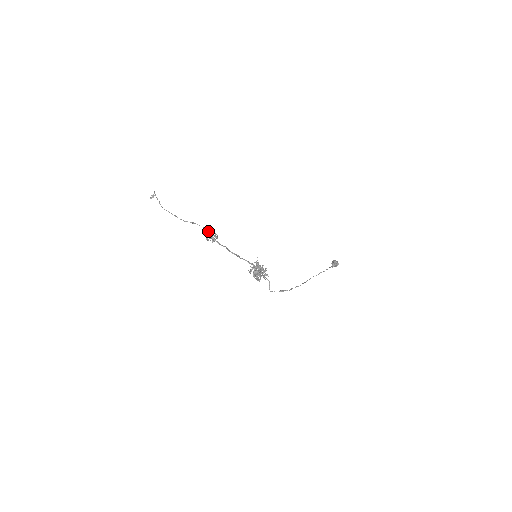
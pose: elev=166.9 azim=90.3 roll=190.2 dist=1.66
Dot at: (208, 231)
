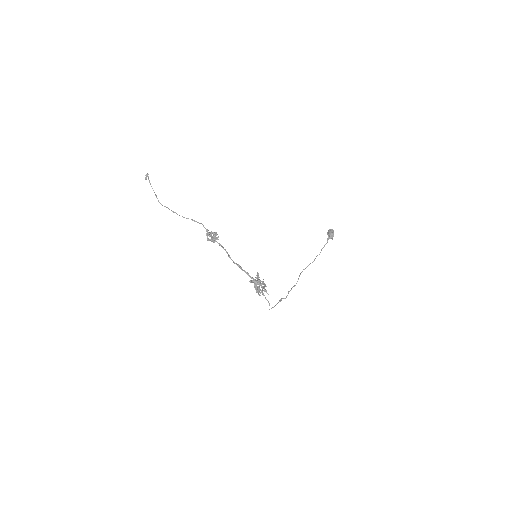
Dot at: occluded
